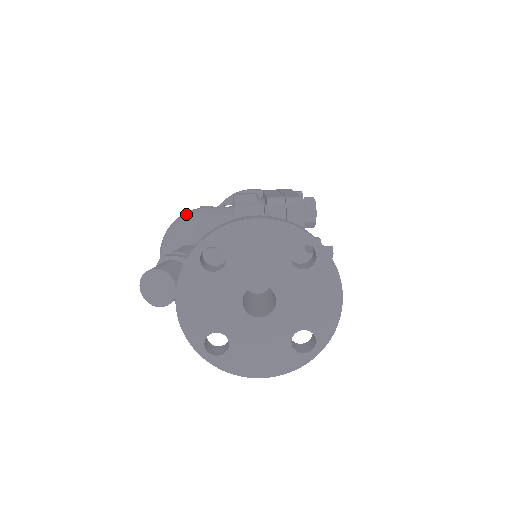
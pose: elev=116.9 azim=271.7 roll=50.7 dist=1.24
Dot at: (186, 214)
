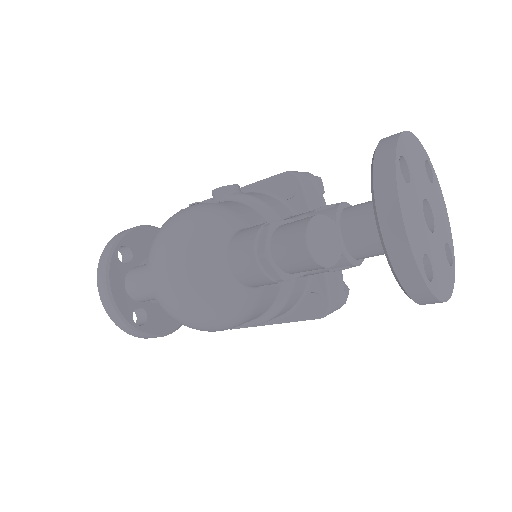
Dot at: (193, 208)
